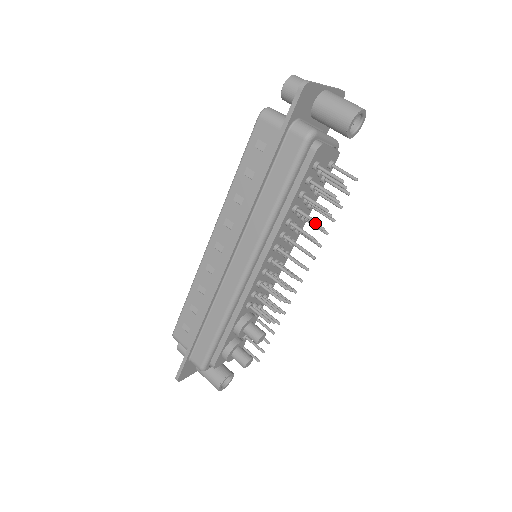
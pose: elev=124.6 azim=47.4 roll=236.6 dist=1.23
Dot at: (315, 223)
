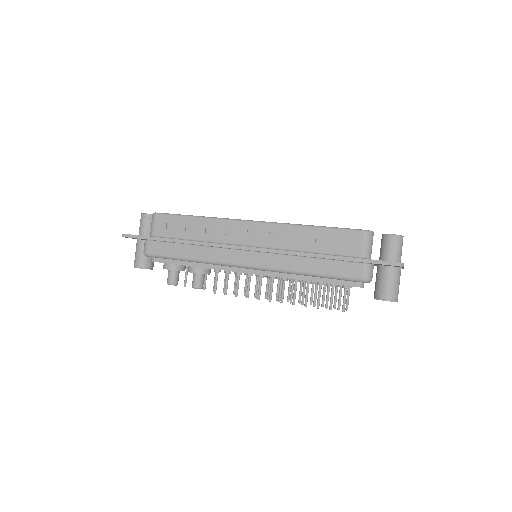
Dot at: (306, 302)
